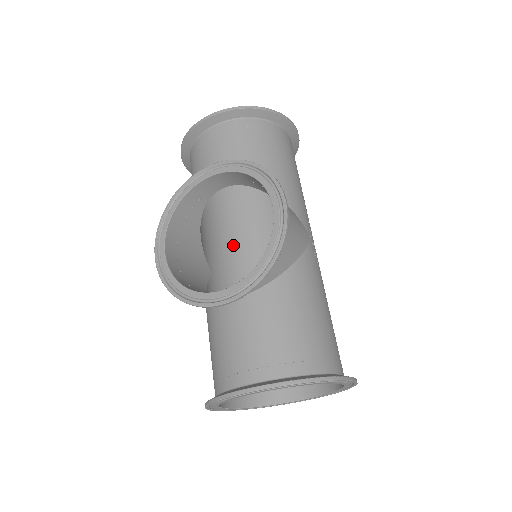
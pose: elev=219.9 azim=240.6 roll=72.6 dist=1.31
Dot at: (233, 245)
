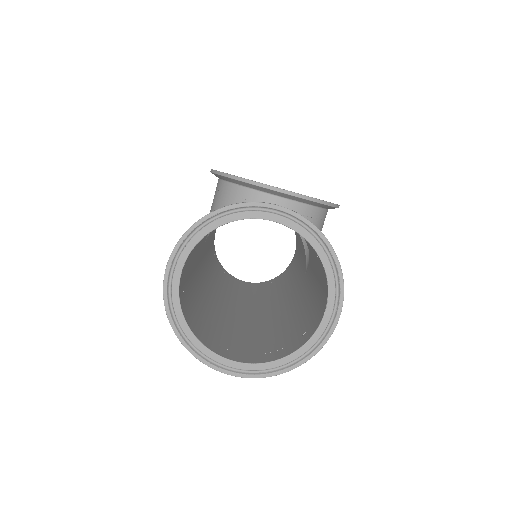
Dot at: (210, 272)
